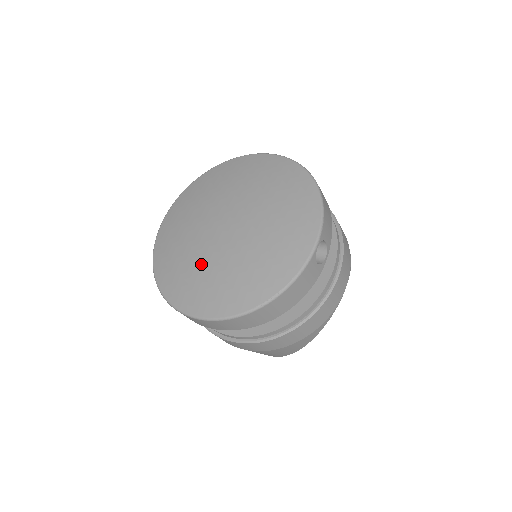
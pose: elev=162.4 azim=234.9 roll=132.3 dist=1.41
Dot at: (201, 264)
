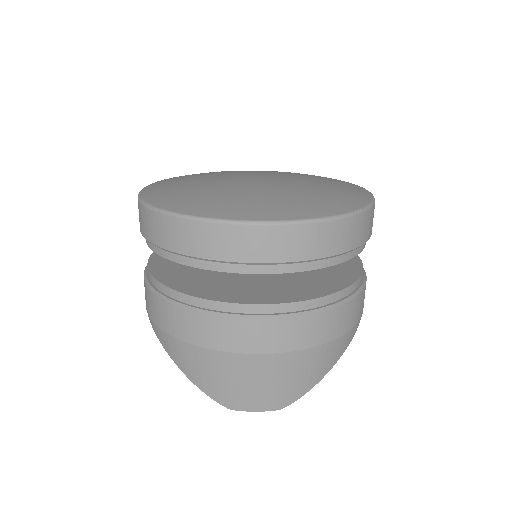
Dot at: (247, 191)
